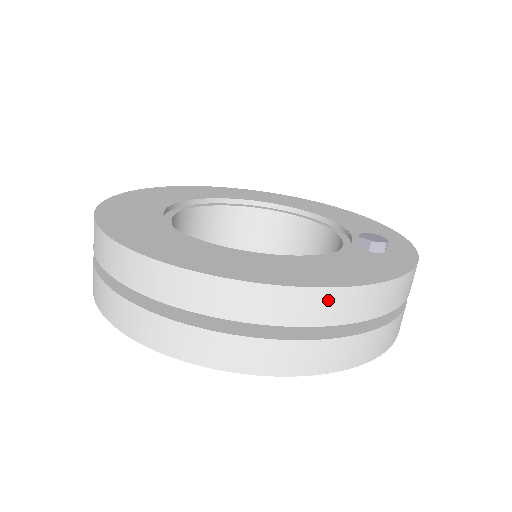
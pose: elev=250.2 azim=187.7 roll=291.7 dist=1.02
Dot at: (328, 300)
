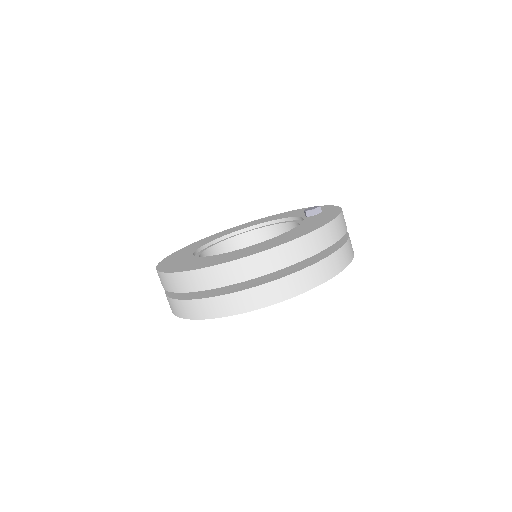
Dot at: (324, 233)
